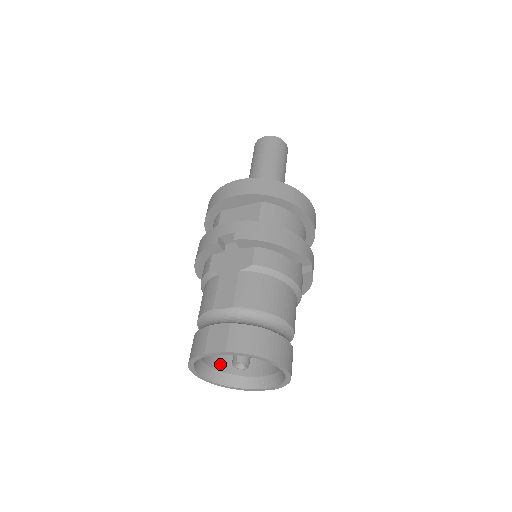
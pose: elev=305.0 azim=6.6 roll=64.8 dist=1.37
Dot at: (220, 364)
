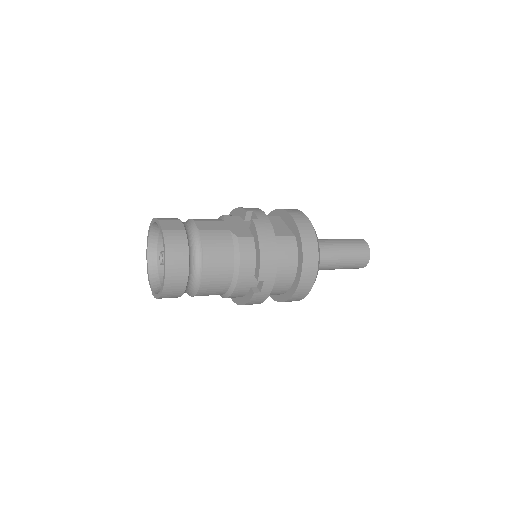
Dot at: occluded
